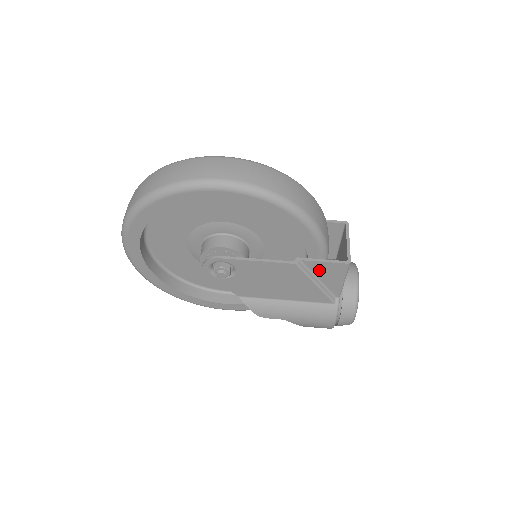
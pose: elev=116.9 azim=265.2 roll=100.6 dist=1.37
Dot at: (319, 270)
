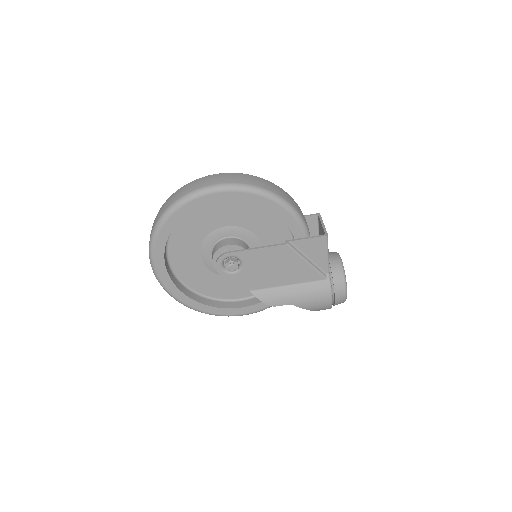
Dot at: (306, 248)
